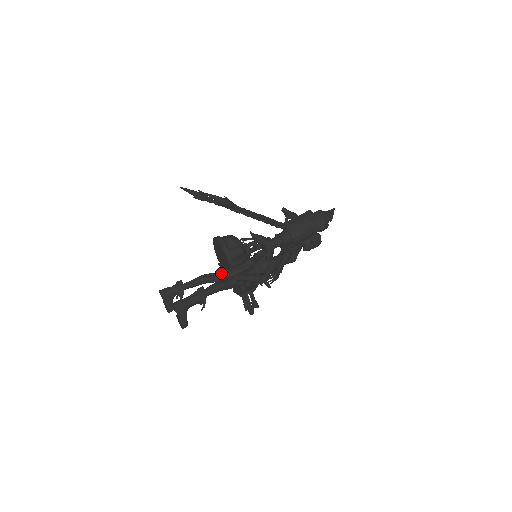
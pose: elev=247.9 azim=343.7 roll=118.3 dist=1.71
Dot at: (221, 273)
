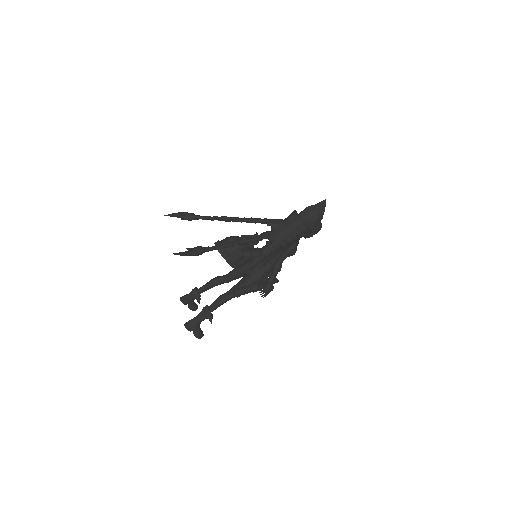
Dot at: (227, 276)
